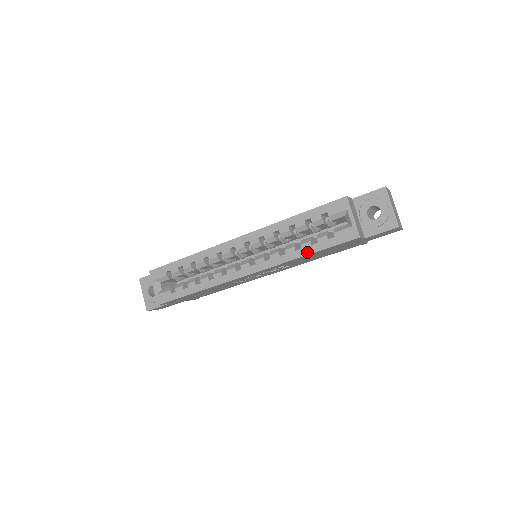
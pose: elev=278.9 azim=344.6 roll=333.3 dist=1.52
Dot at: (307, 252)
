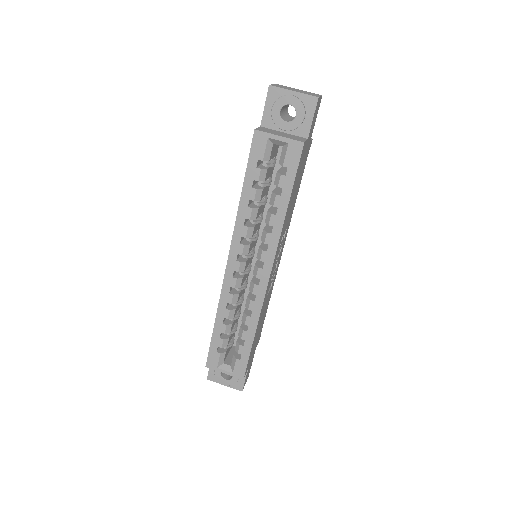
Dot at: (285, 205)
